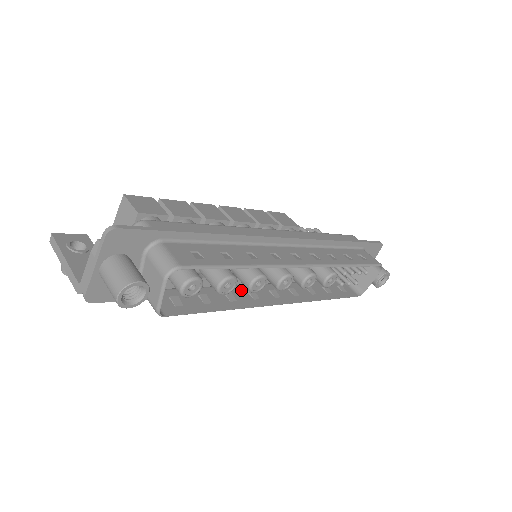
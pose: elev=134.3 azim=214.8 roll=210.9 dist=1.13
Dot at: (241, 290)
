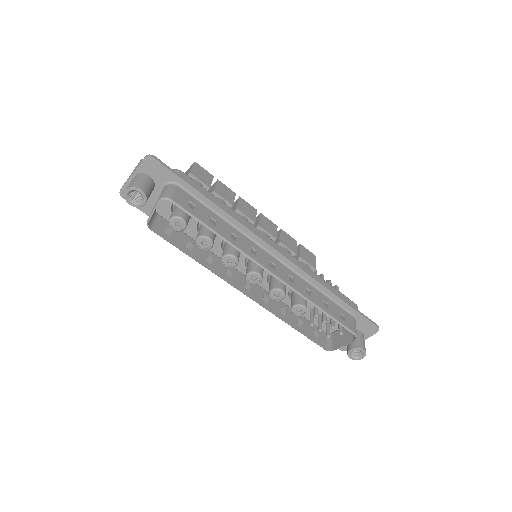
Dot at: occluded
